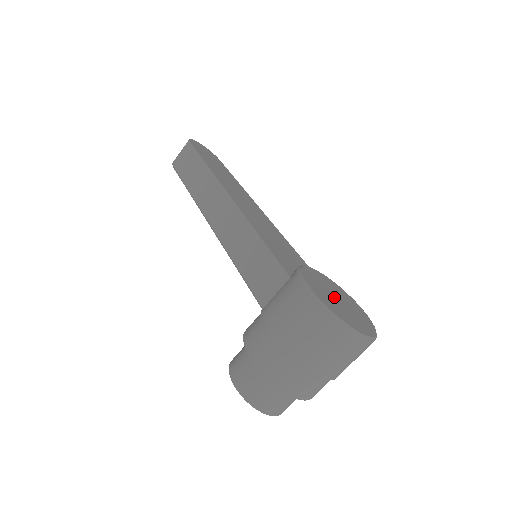
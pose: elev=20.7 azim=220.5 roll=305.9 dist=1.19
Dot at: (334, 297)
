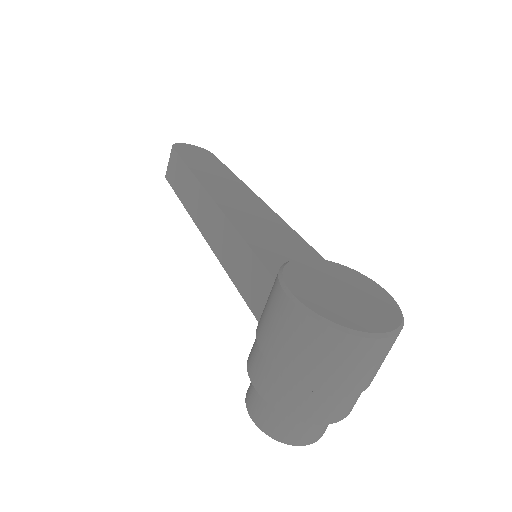
Dot at: (334, 290)
